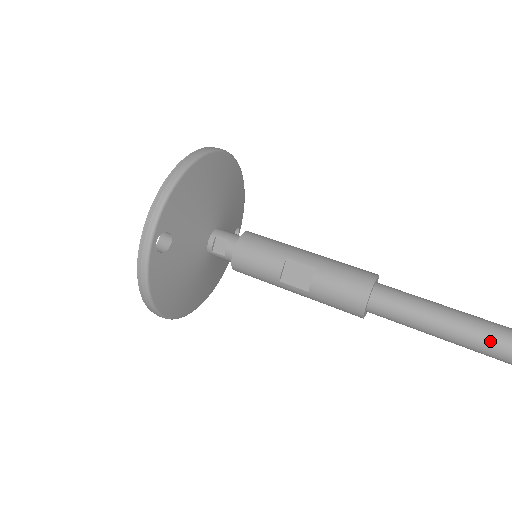
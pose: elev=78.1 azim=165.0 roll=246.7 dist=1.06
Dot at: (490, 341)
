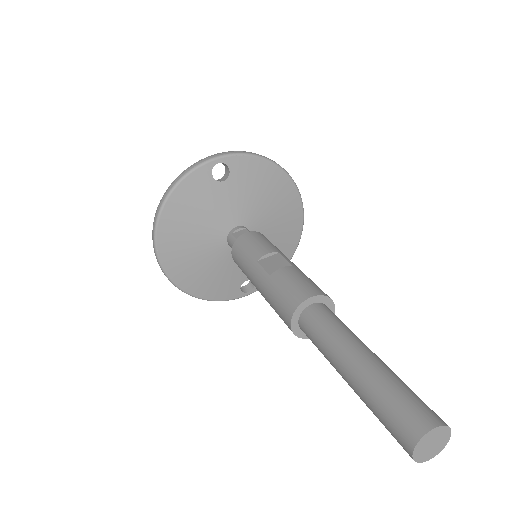
Dot at: (394, 386)
